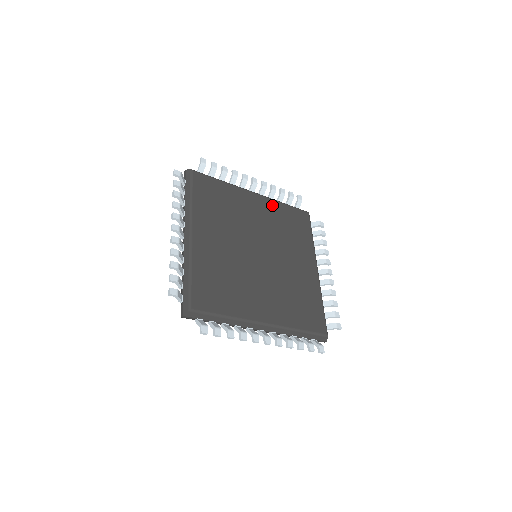
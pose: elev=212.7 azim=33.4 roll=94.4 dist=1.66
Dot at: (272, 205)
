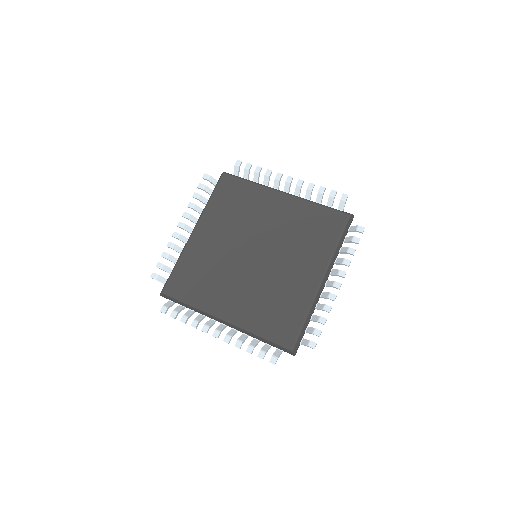
Dot at: (298, 205)
